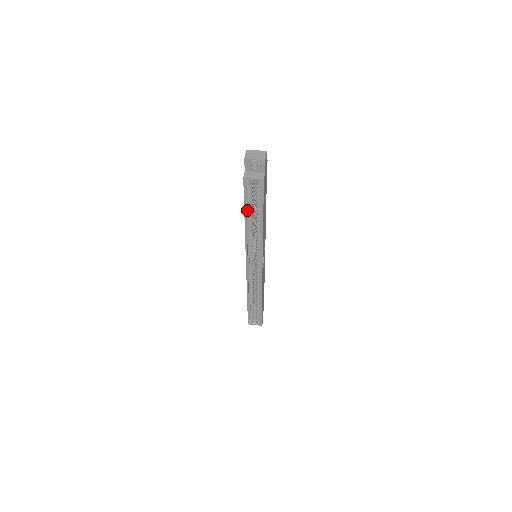
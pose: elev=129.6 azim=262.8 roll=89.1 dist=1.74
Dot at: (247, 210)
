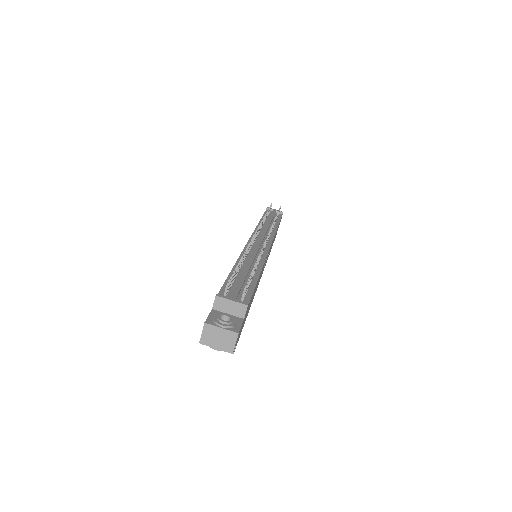
Dot at: occluded
